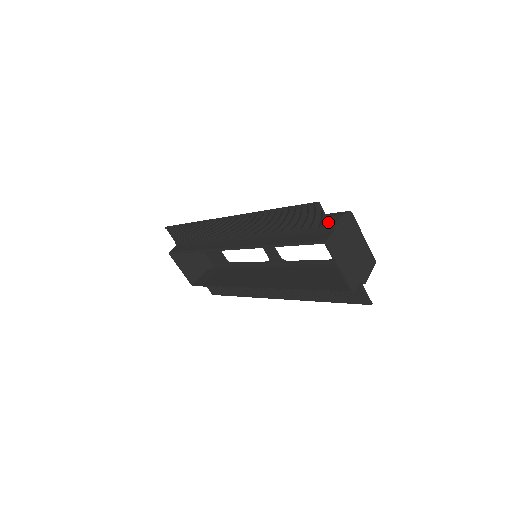
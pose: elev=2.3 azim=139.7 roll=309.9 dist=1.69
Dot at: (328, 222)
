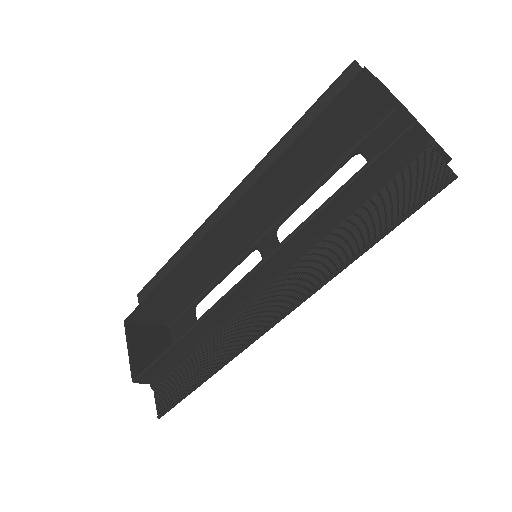
Dot at: occluded
